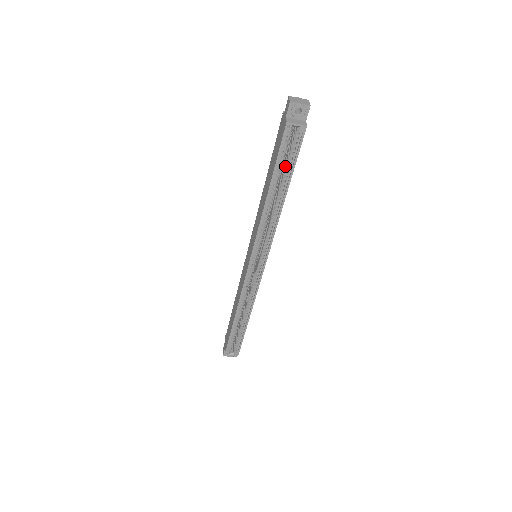
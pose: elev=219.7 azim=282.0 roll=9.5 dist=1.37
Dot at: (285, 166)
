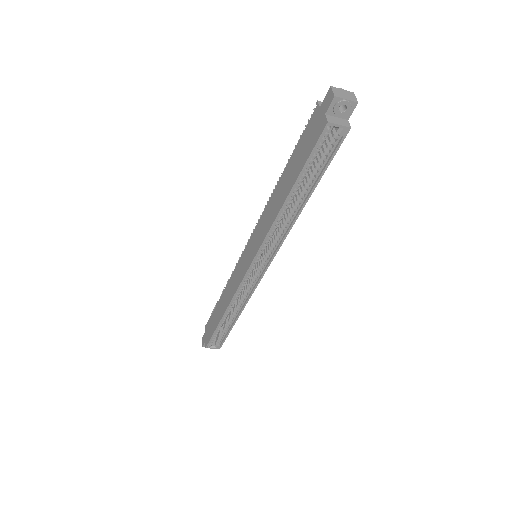
Dot at: (312, 169)
